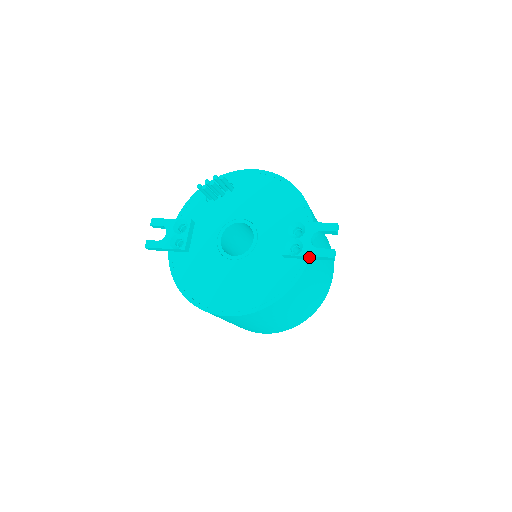
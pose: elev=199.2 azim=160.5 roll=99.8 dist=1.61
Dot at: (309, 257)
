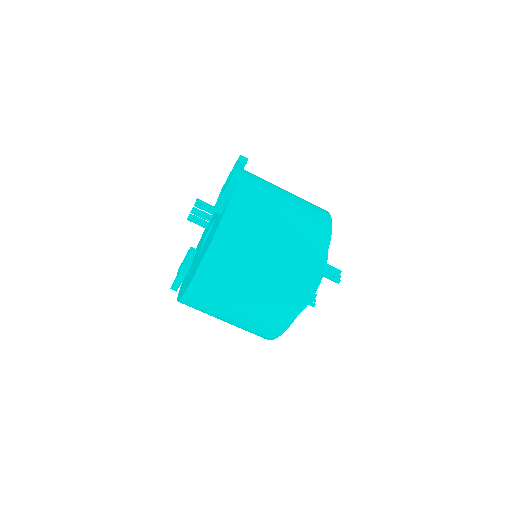
Dot at: (225, 195)
